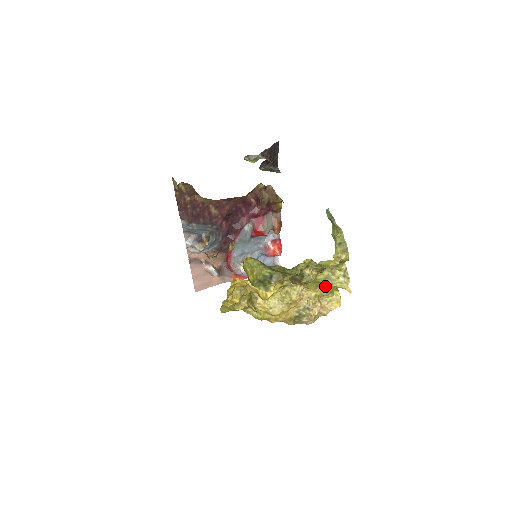
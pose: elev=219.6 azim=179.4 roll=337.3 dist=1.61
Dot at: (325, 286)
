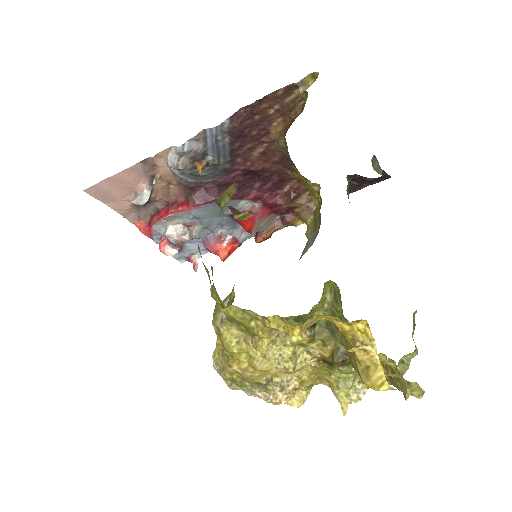
Dot at: (320, 379)
